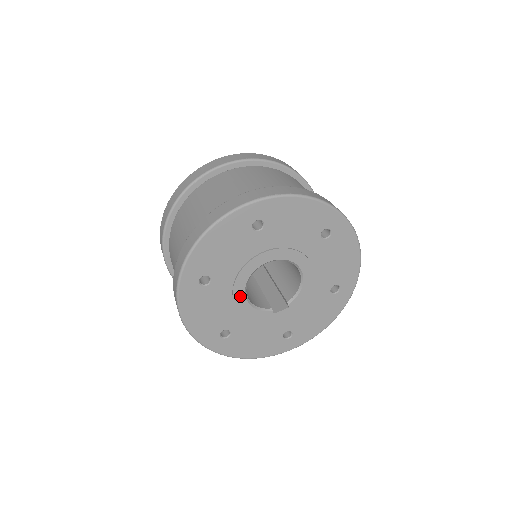
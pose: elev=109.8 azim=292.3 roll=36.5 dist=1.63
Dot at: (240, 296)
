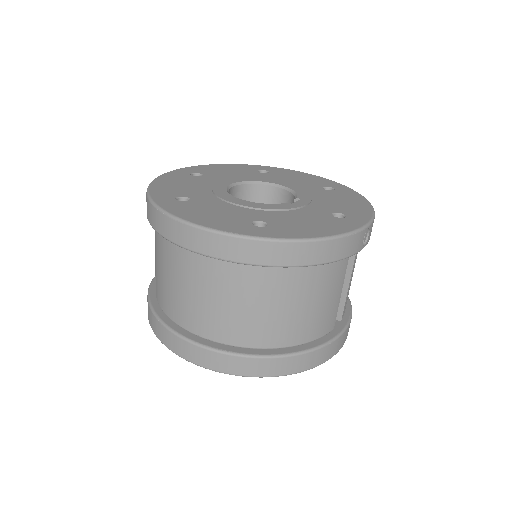
Dot at: (234, 200)
